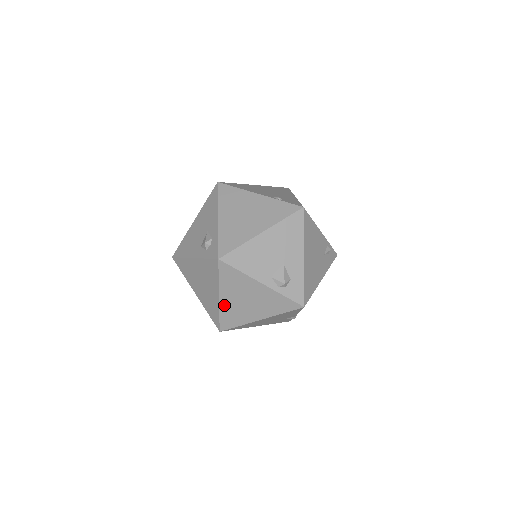
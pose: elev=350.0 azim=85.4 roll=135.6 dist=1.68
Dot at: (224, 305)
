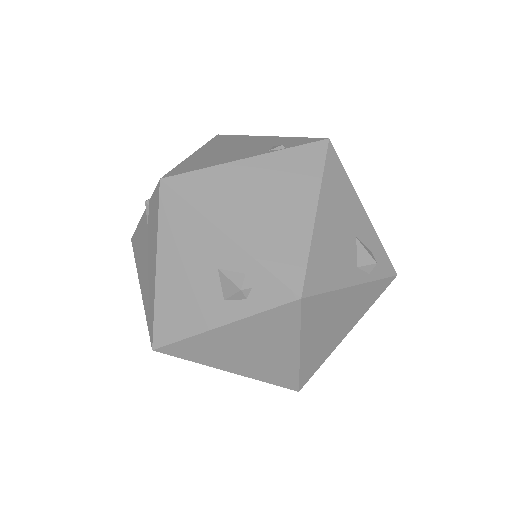
Dot at: (306, 355)
